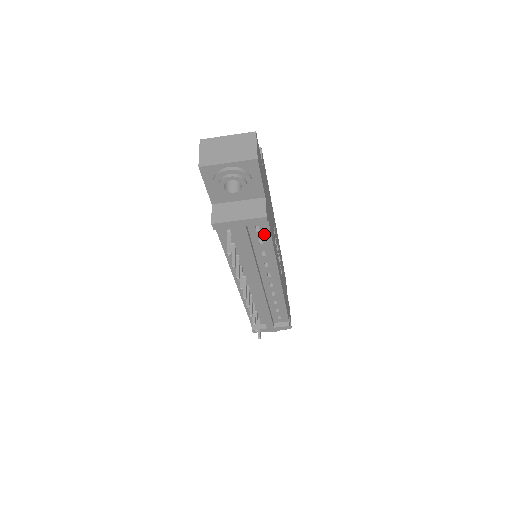
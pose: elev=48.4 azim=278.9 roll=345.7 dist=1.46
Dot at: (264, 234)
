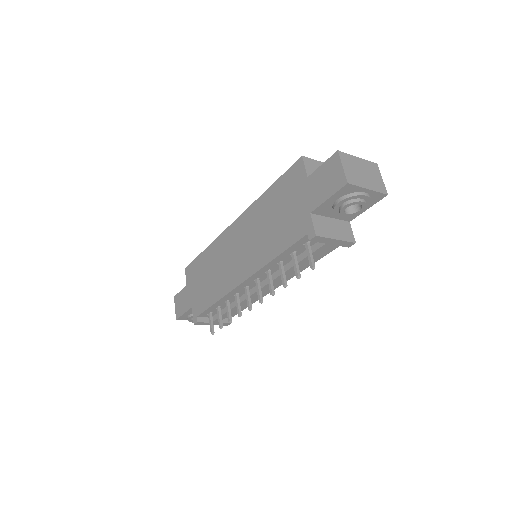
Dot at: (325, 251)
